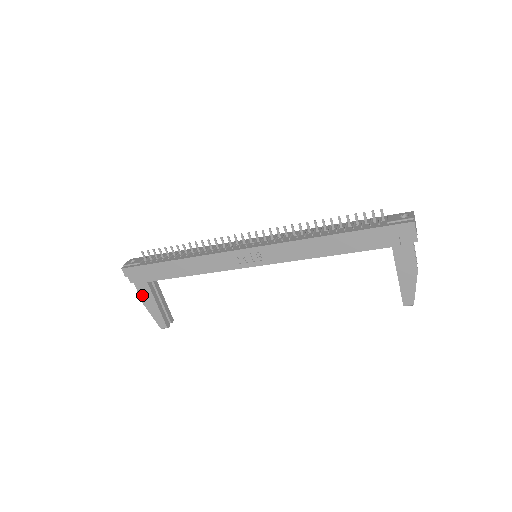
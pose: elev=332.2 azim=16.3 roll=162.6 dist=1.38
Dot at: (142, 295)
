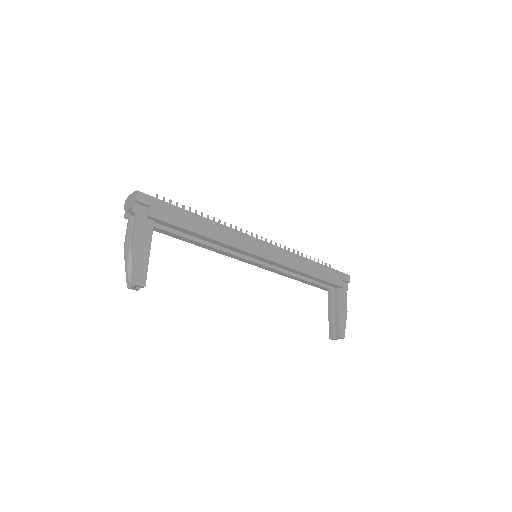
Dot at: (138, 232)
